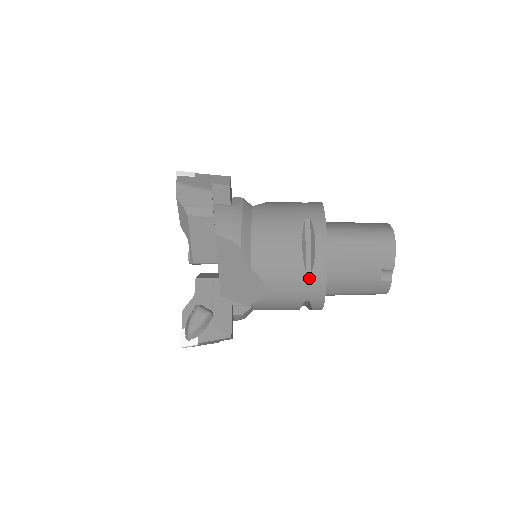
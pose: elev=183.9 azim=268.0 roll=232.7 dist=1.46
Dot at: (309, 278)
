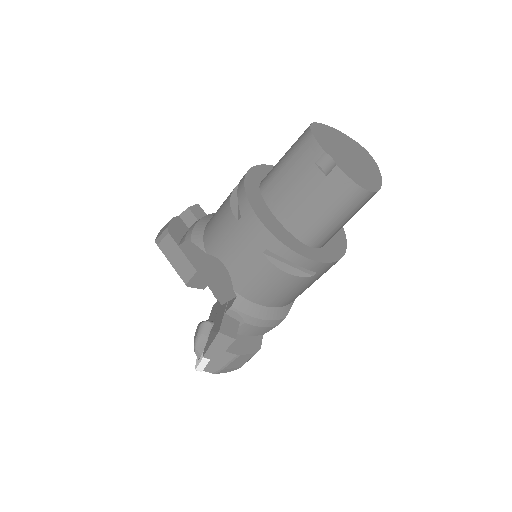
Dot at: (243, 224)
